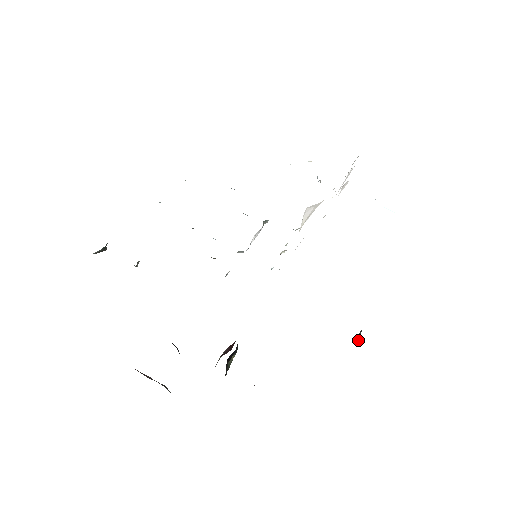
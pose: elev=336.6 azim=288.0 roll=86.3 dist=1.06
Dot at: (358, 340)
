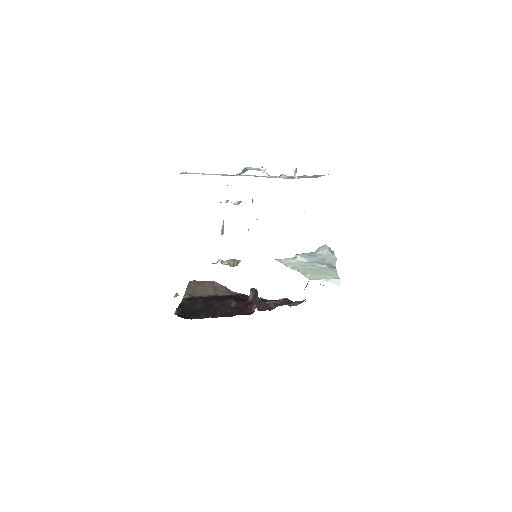
Dot at: occluded
